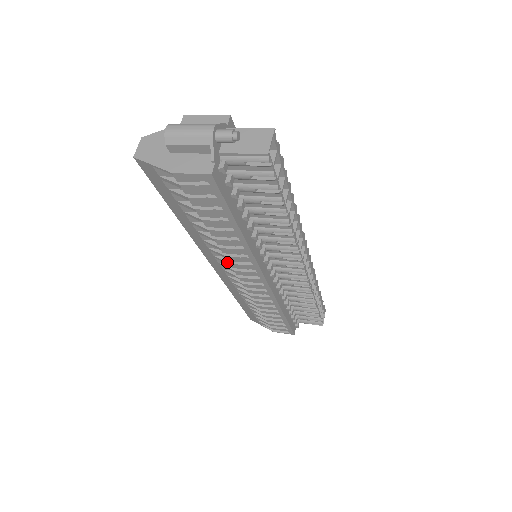
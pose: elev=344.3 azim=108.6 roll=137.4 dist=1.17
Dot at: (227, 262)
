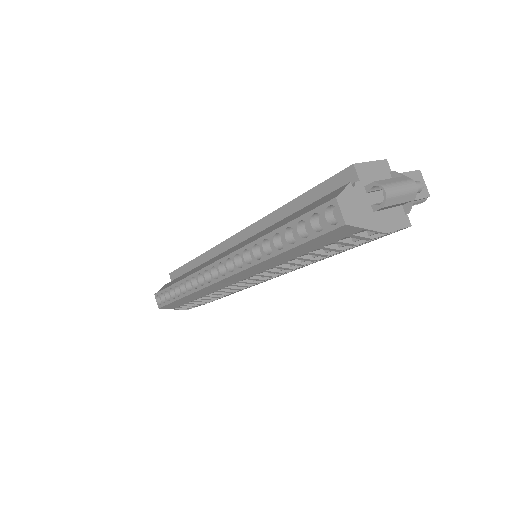
Dot at: (271, 276)
